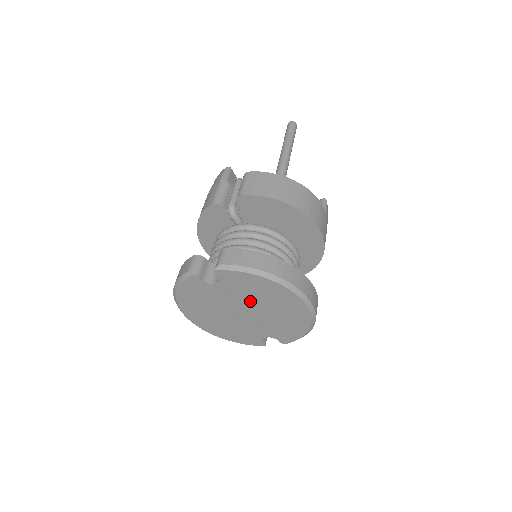
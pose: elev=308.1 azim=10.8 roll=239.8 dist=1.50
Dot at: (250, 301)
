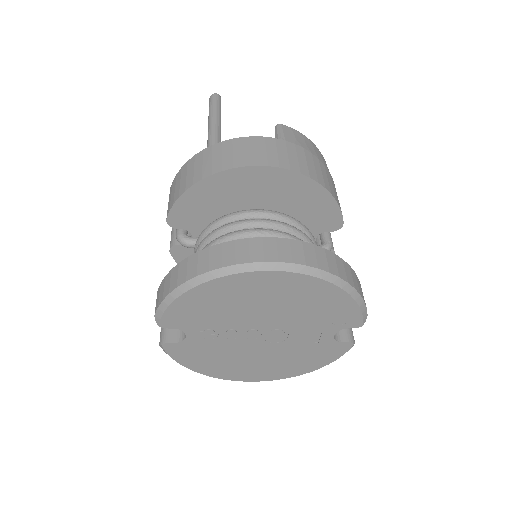
Dot at: (239, 320)
